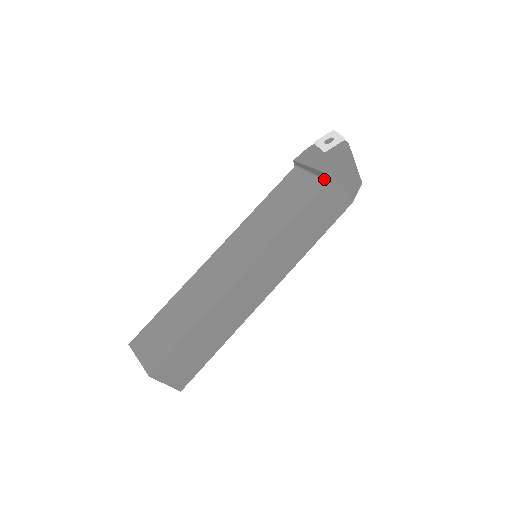
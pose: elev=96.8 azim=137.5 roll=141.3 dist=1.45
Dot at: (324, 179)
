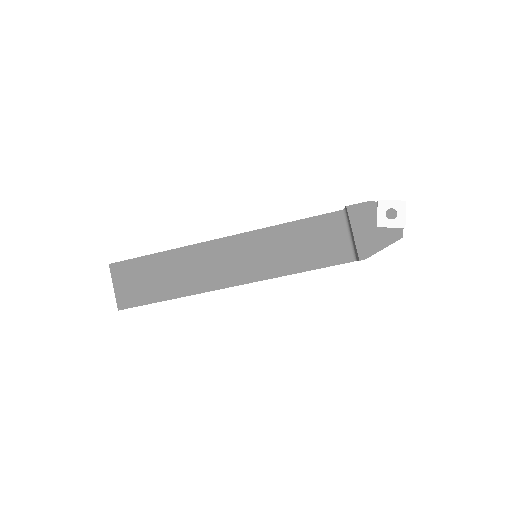
Dot at: (355, 256)
